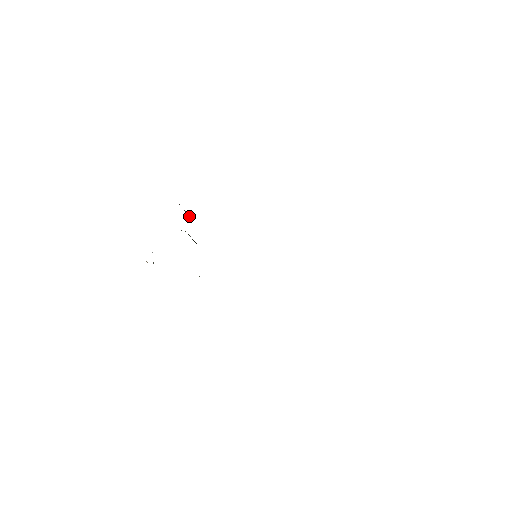
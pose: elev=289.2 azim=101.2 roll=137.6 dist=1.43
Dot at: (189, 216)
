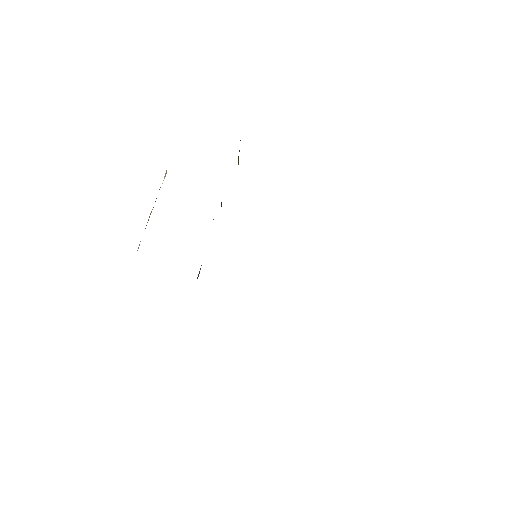
Dot at: occluded
